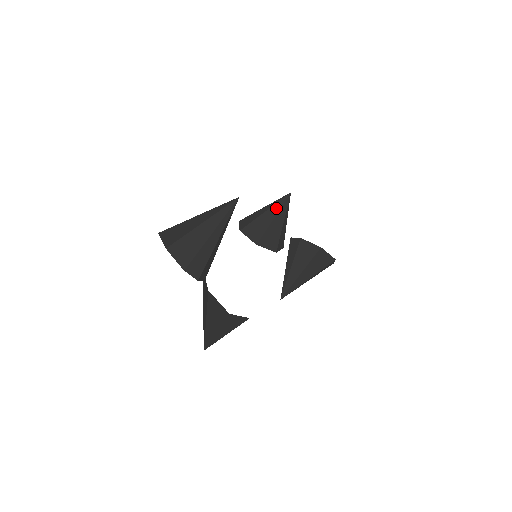
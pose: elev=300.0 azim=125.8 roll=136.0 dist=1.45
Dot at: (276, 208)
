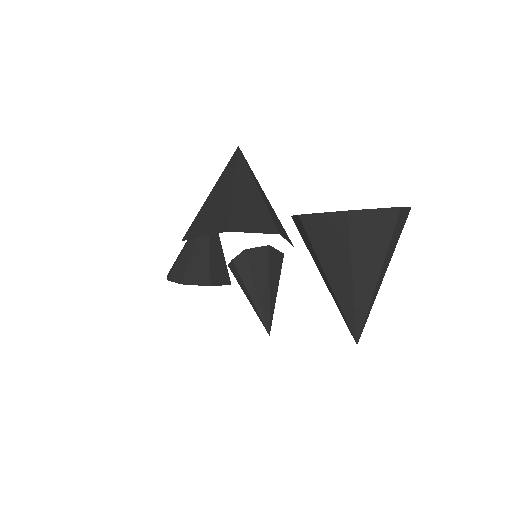
Dot at: occluded
